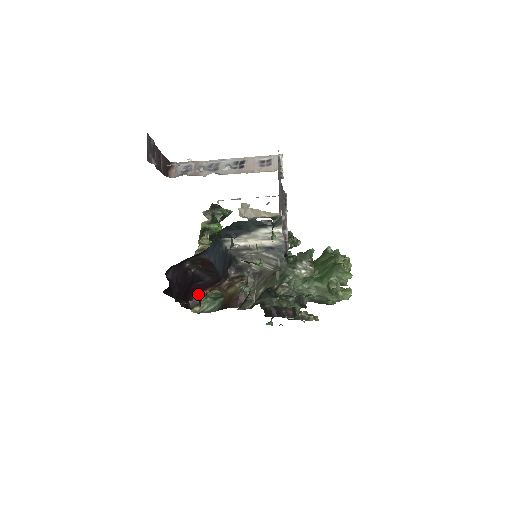
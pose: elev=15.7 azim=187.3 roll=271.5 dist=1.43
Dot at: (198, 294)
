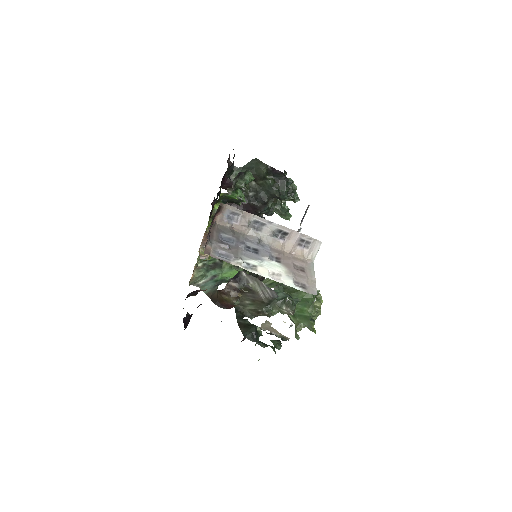
Dot at: (198, 290)
